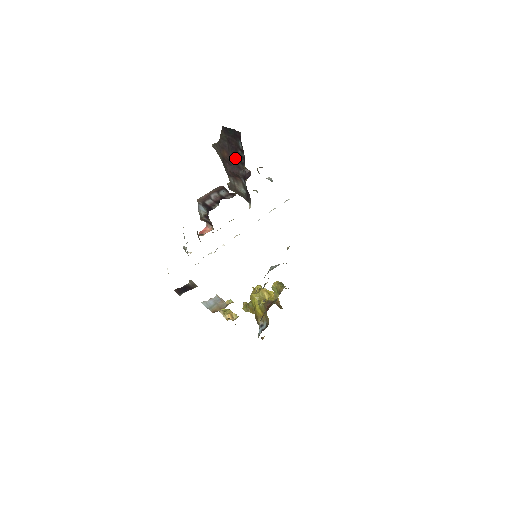
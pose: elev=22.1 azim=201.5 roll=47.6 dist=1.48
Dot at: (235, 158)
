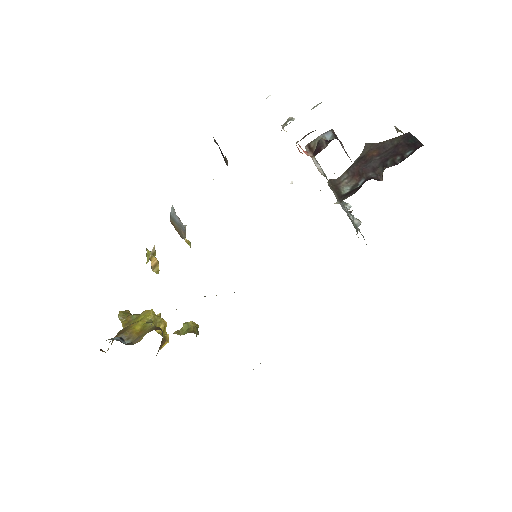
Dot at: (383, 160)
